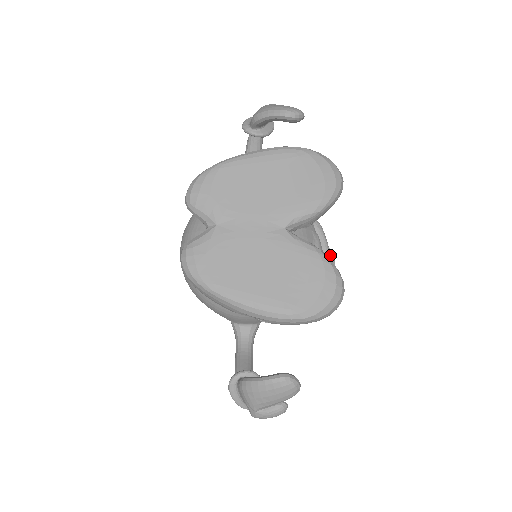
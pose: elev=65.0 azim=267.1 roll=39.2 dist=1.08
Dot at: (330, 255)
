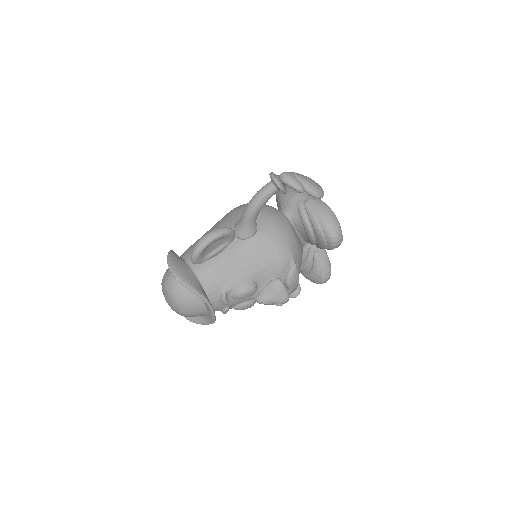
Dot at: occluded
